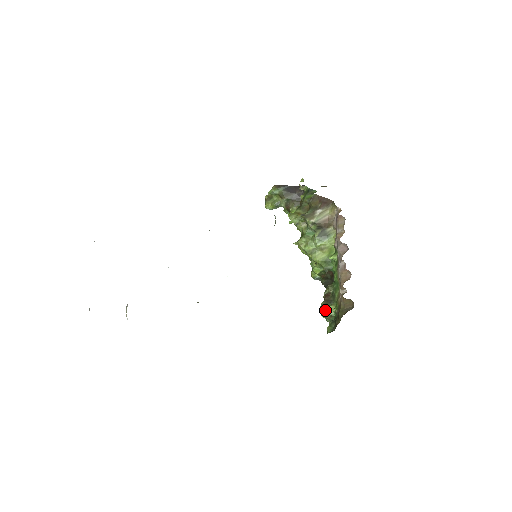
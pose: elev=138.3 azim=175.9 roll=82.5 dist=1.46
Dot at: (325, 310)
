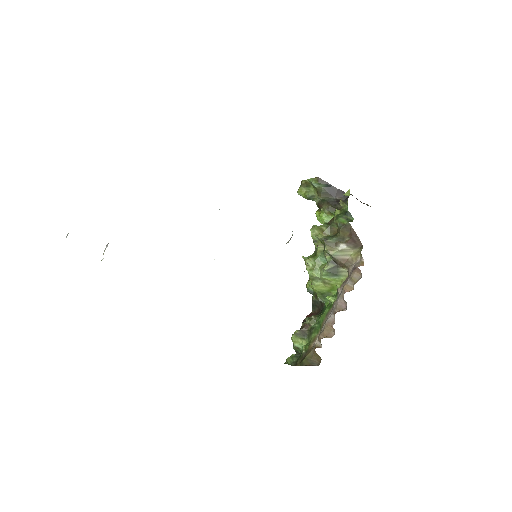
Dot at: (296, 340)
